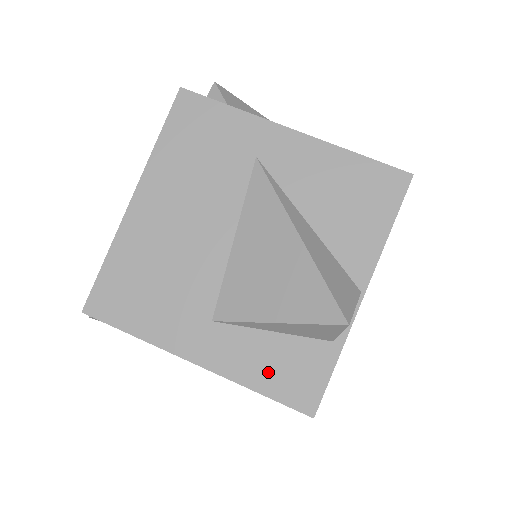
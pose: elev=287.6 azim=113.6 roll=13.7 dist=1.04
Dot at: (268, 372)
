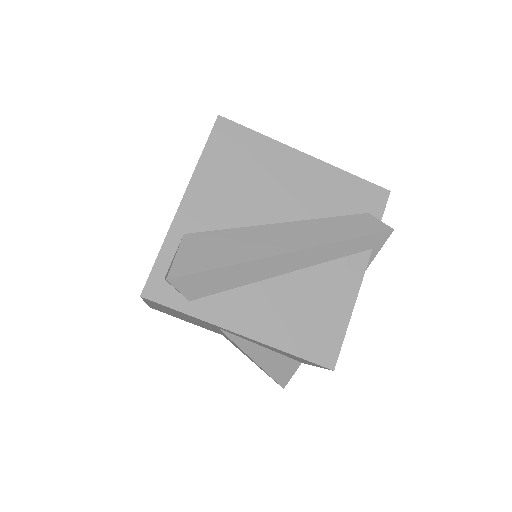
Dot at: occluded
